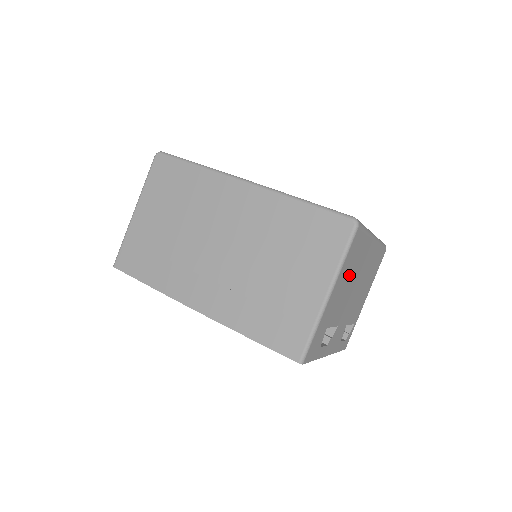
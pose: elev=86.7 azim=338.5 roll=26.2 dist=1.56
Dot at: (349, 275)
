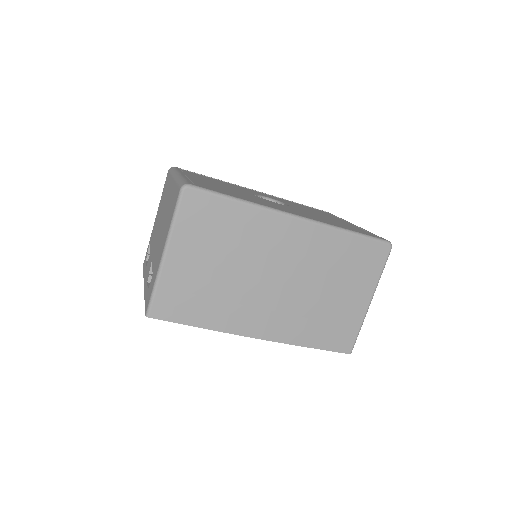
Dot at: occluded
